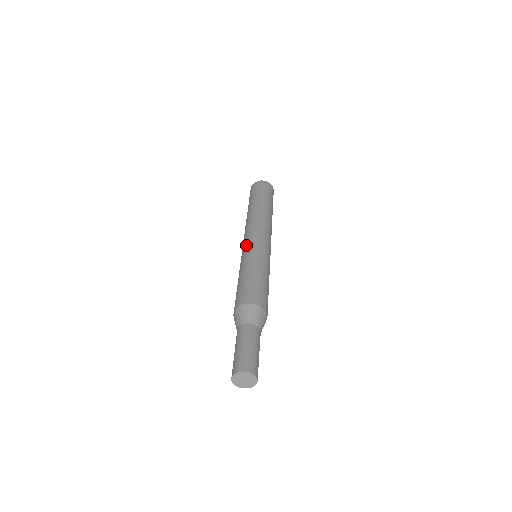
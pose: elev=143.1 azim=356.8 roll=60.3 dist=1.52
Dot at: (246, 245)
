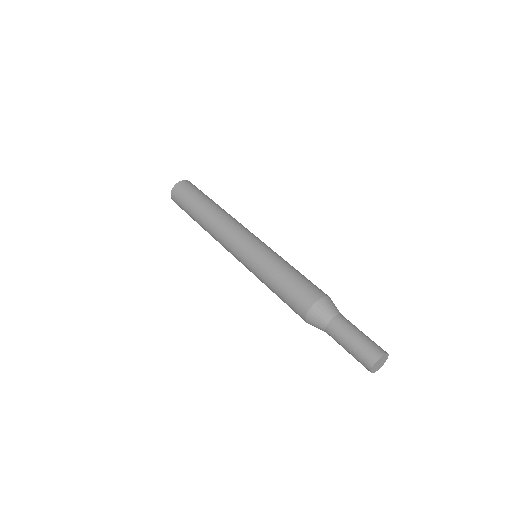
Dot at: (242, 257)
